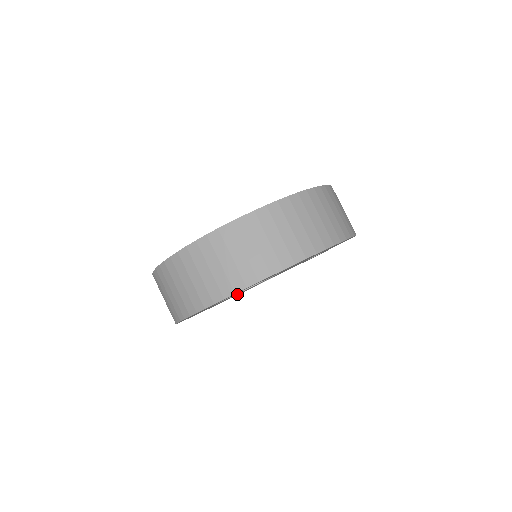
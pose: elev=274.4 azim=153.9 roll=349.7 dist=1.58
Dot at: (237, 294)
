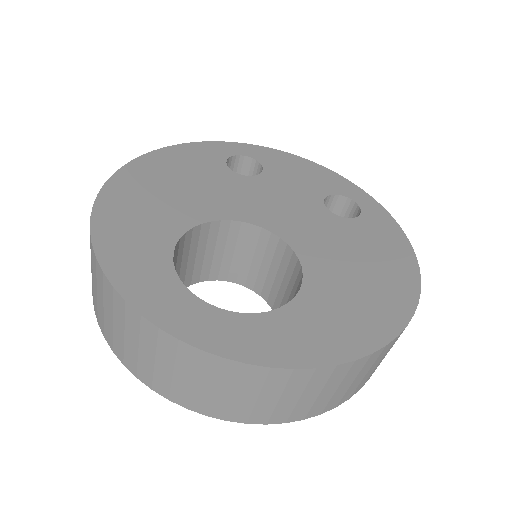
Dot at: occluded
